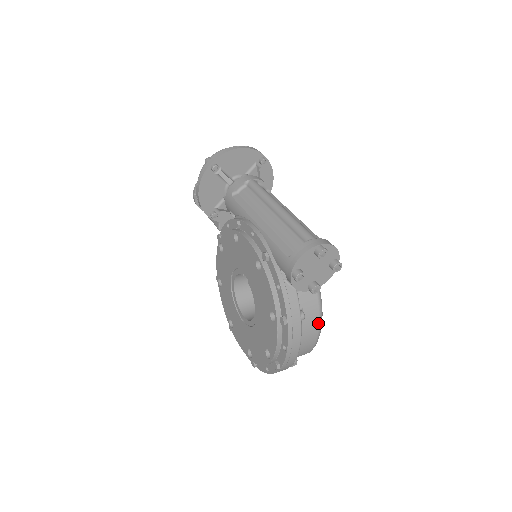
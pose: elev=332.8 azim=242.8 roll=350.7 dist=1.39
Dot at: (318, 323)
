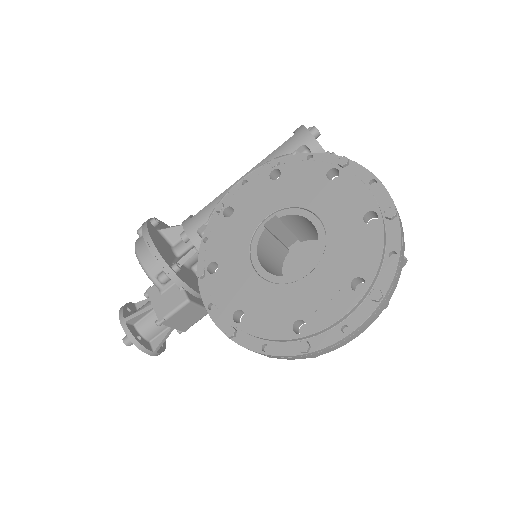
Dot at: occluded
